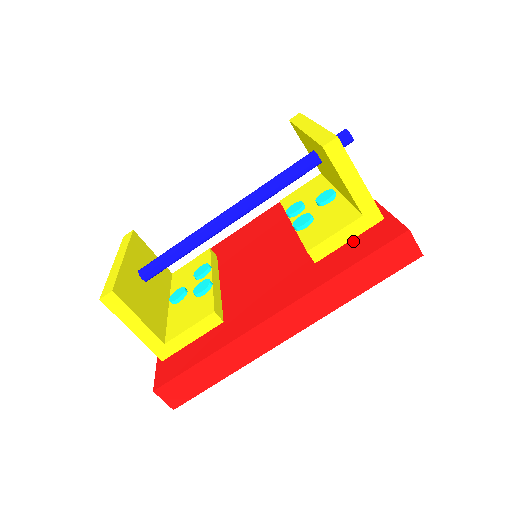
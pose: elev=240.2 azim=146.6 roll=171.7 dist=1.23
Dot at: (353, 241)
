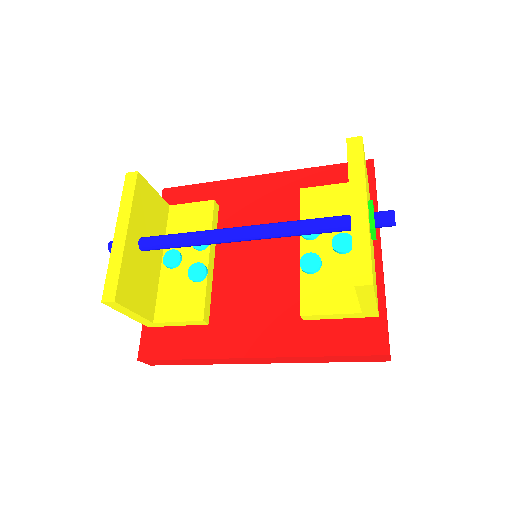
Dot at: (343, 322)
